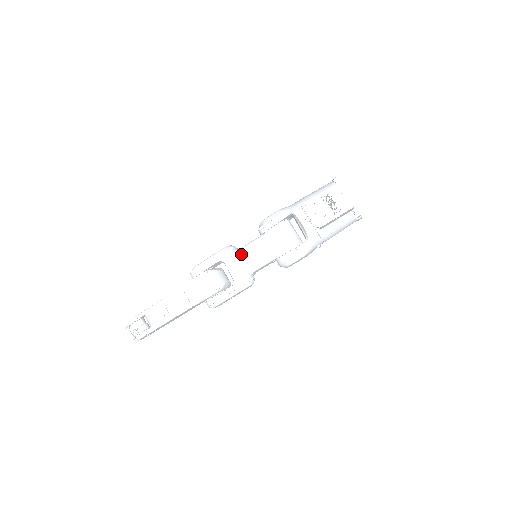
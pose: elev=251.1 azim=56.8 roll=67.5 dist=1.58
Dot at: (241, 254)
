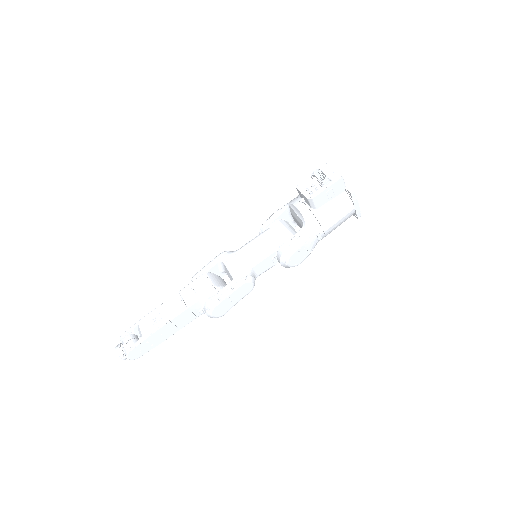
Dot at: (240, 251)
